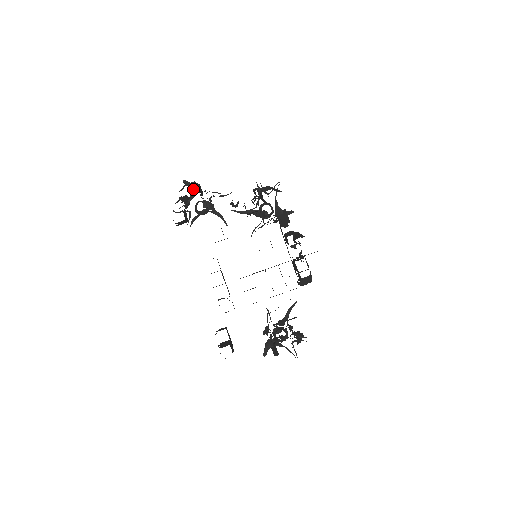
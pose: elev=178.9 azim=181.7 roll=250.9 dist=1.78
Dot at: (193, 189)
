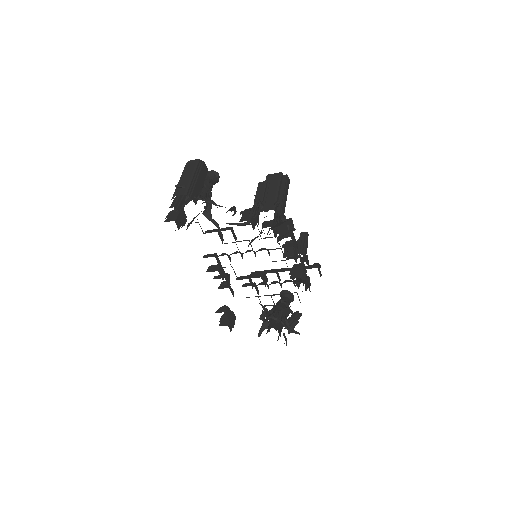
Dot at: occluded
